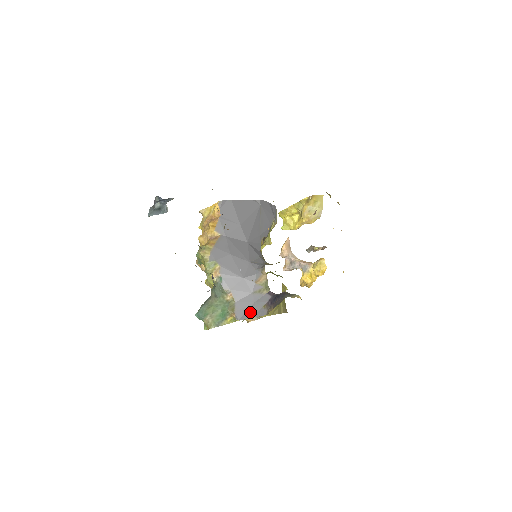
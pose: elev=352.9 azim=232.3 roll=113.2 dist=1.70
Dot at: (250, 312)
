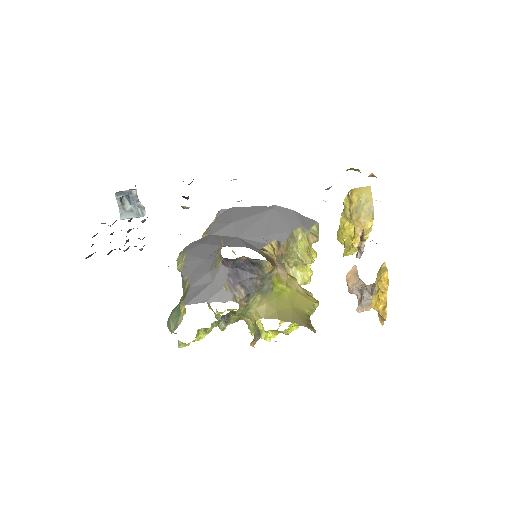
Dot at: (204, 295)
